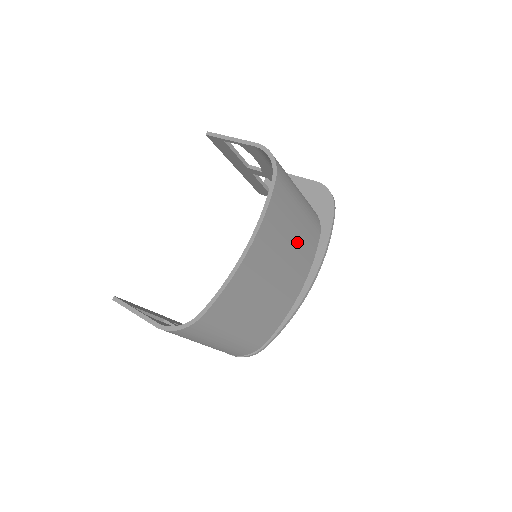
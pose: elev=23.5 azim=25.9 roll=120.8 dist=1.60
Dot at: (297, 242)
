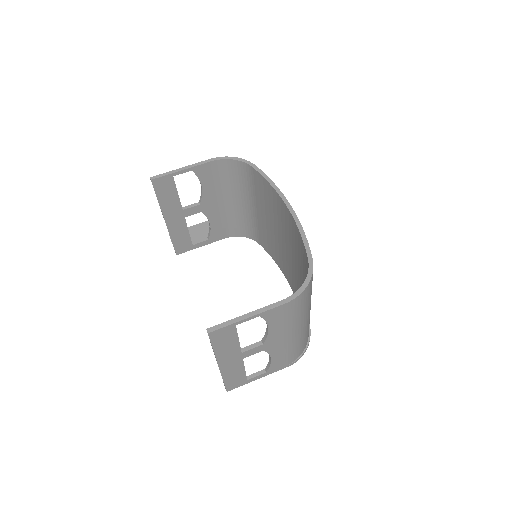
Dot at: occluded
